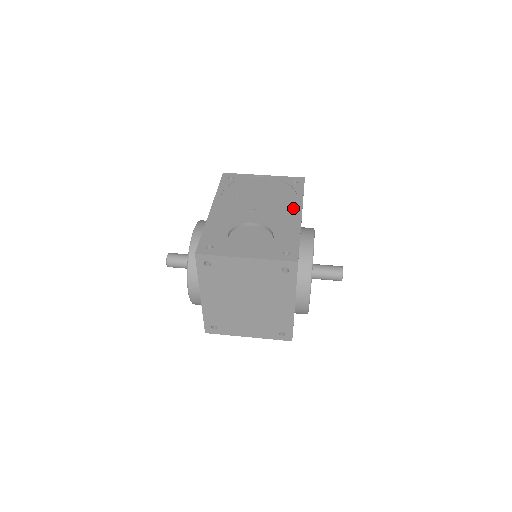
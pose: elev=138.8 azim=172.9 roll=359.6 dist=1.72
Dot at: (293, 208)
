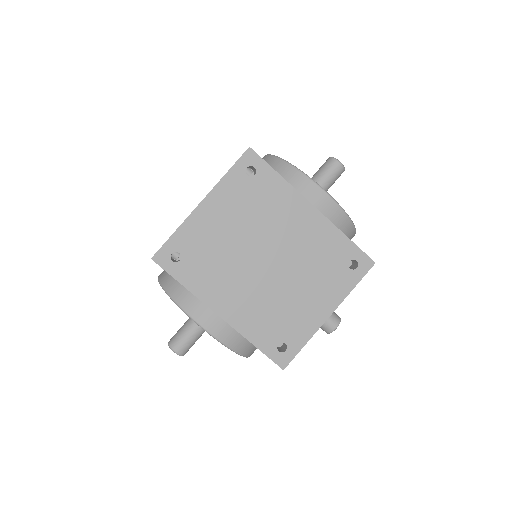
Dot at: occluded
